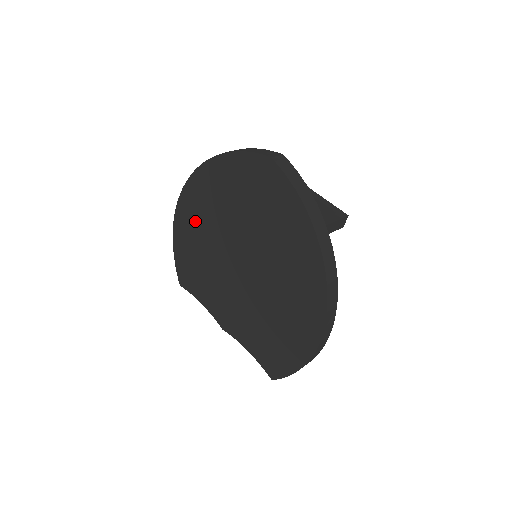
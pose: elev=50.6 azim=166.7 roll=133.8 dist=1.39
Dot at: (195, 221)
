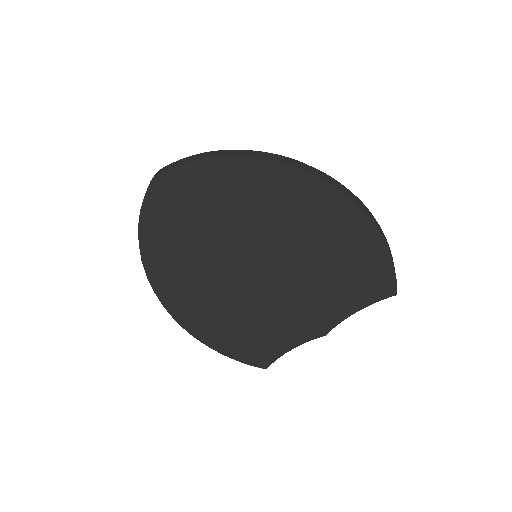
Dot at: (199, 308)
